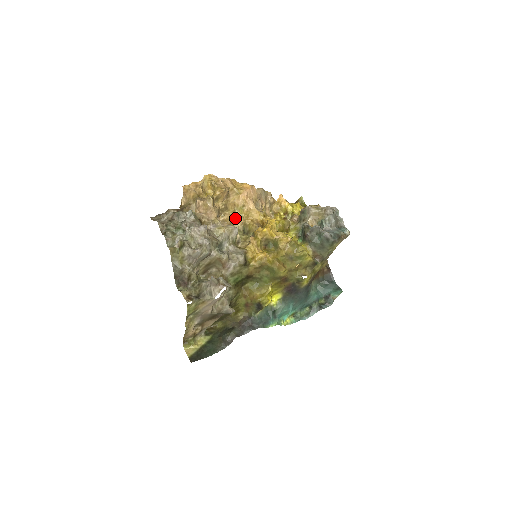
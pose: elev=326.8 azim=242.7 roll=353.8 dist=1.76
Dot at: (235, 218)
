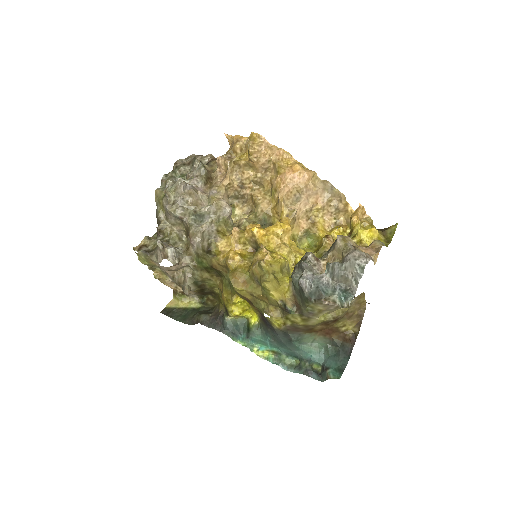
Dot at: (261, 199)
